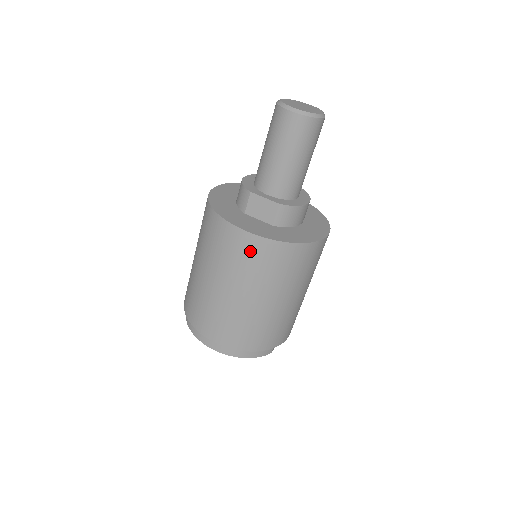
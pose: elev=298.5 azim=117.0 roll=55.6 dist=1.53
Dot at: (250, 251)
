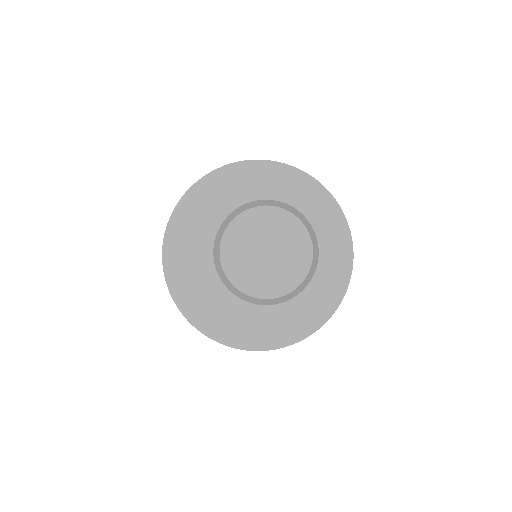
Dot at: occluded
